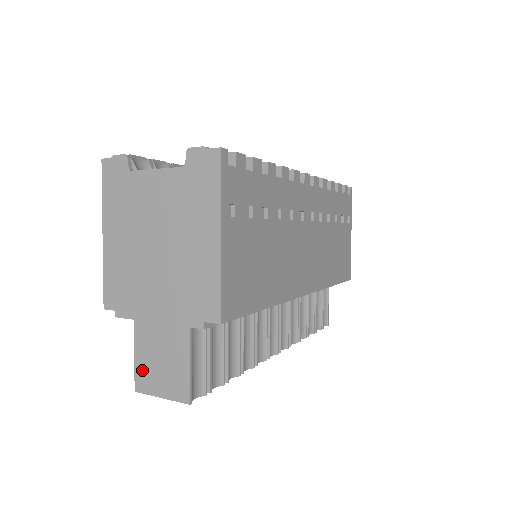
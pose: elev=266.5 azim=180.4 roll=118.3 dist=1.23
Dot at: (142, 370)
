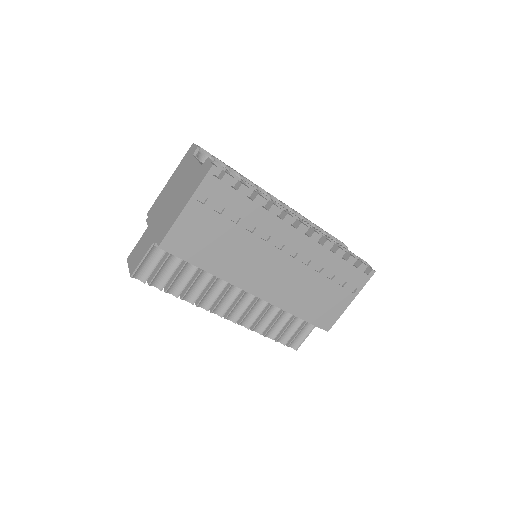
Dot at: (134, 251)
